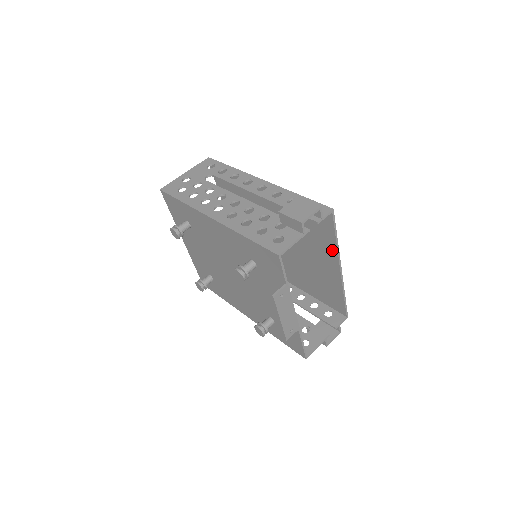
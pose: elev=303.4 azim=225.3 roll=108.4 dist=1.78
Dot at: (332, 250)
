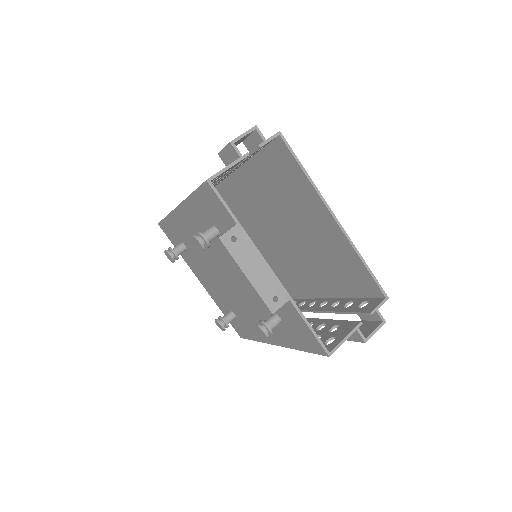
Dot at: (312, 194)
